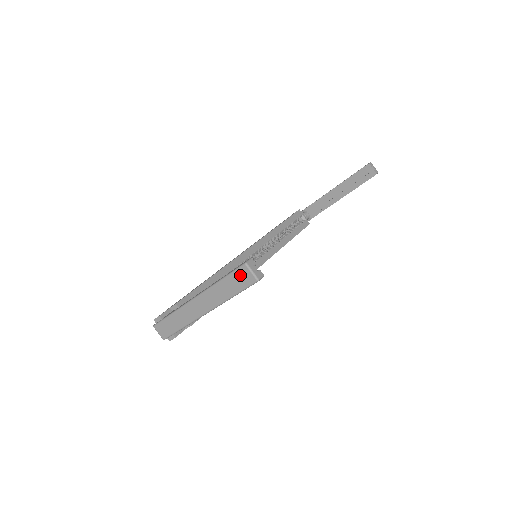
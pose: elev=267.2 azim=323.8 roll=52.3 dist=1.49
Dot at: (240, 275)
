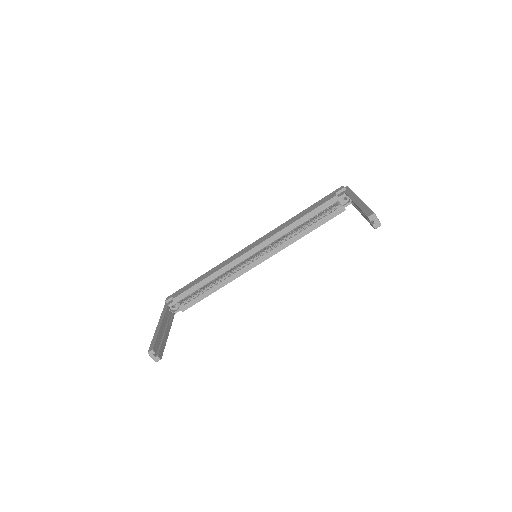
Dot at: occluded
